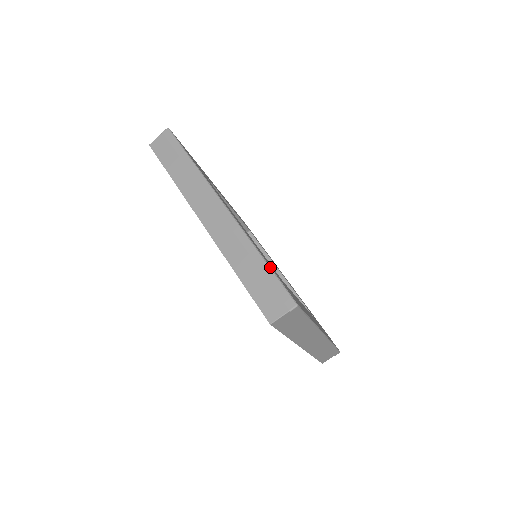
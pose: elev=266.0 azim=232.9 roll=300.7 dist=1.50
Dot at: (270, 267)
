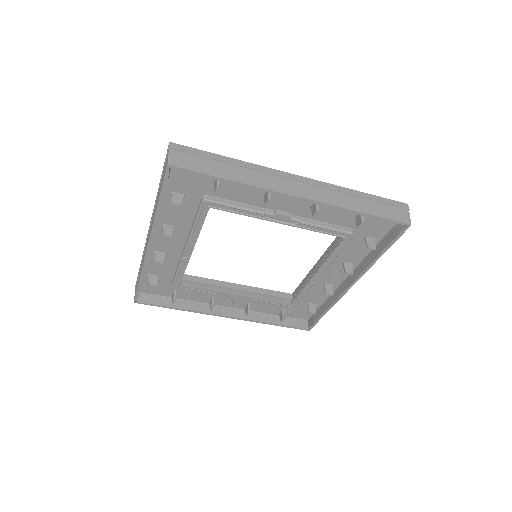
Dot at: occluded
